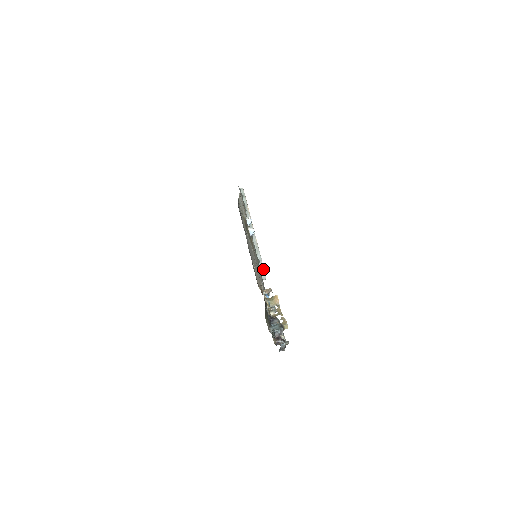
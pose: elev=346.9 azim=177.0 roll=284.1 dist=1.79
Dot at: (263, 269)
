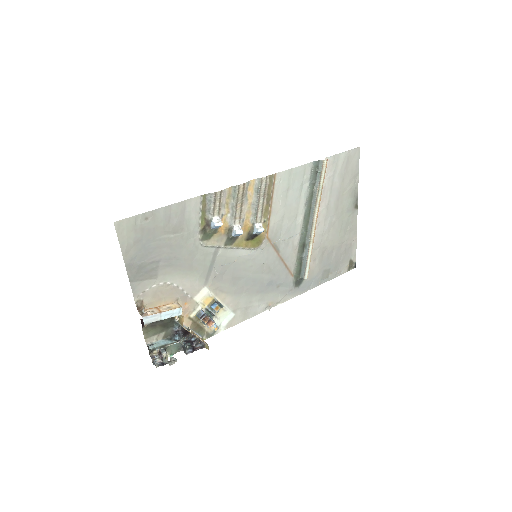
Dot at: (305, 267)
